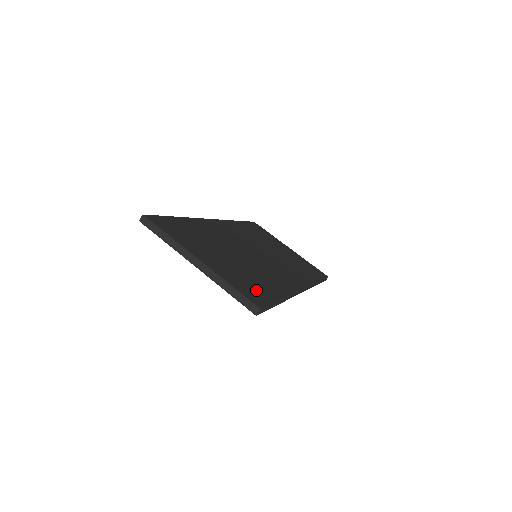
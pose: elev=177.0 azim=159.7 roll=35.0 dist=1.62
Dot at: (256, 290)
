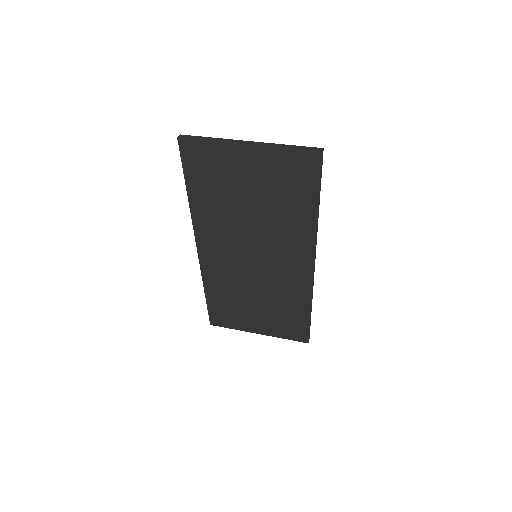
Dot at: occluded
